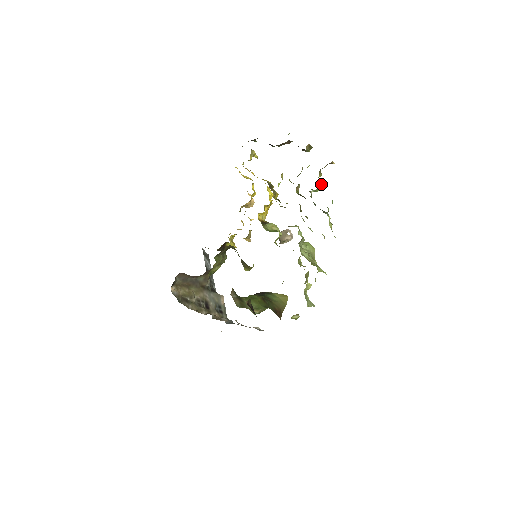
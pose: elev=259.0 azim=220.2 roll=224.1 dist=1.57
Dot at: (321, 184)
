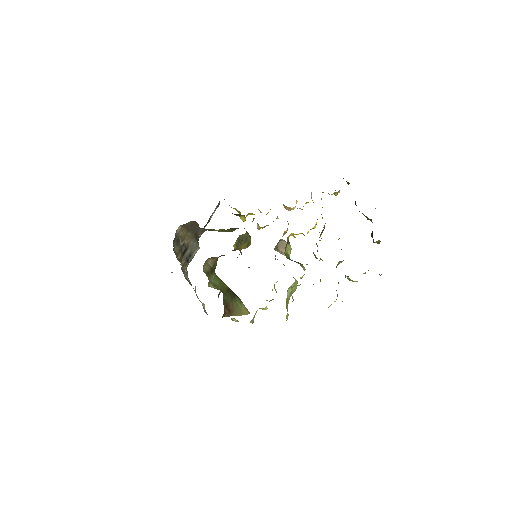
Dot at: occluded
